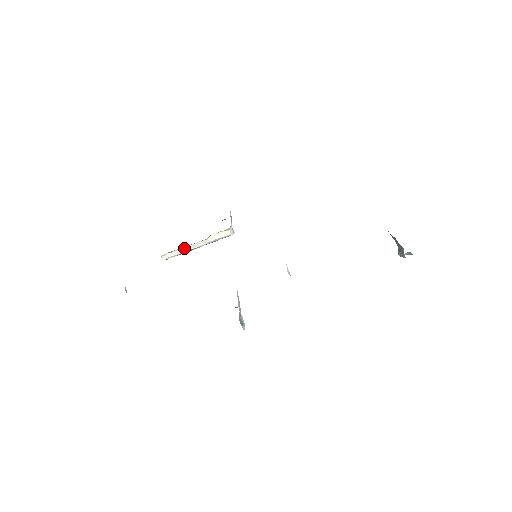
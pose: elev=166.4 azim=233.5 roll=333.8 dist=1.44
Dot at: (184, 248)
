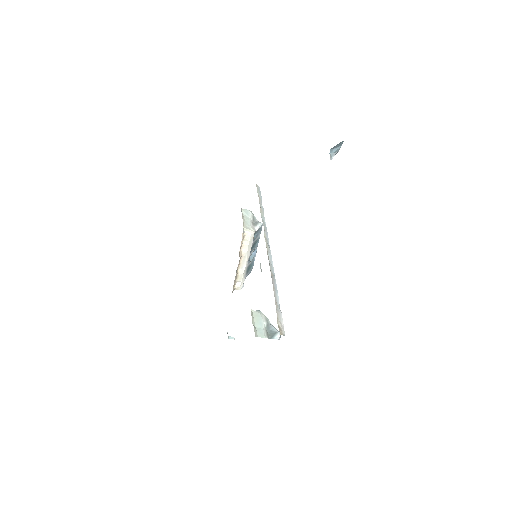
Dot at: (239, 273)
